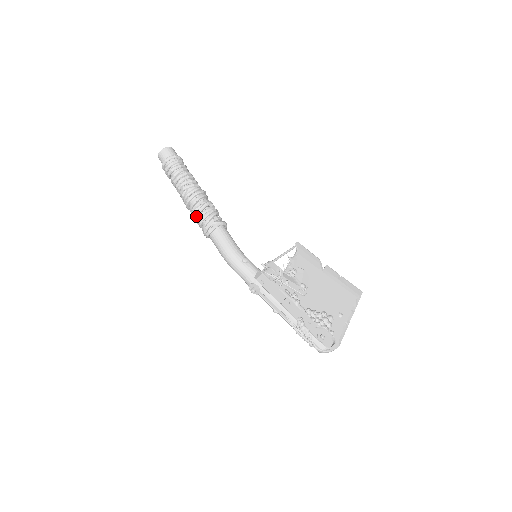
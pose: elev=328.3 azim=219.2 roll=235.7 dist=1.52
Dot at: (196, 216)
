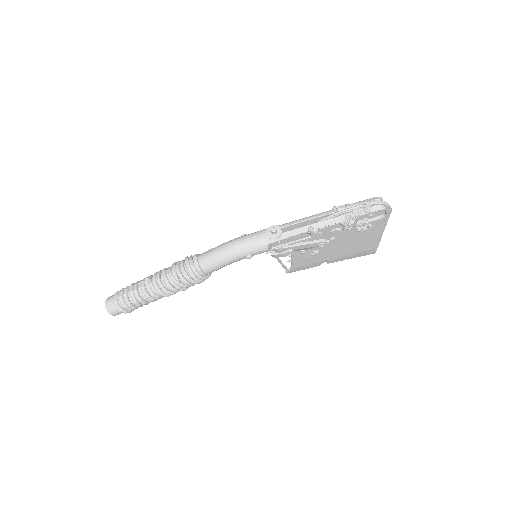
Dot at: (174, 271)
